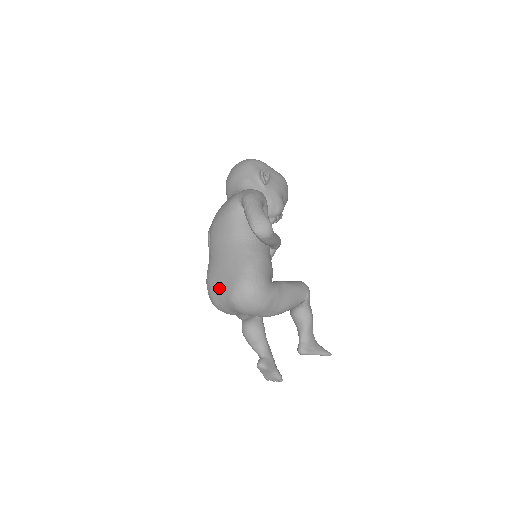
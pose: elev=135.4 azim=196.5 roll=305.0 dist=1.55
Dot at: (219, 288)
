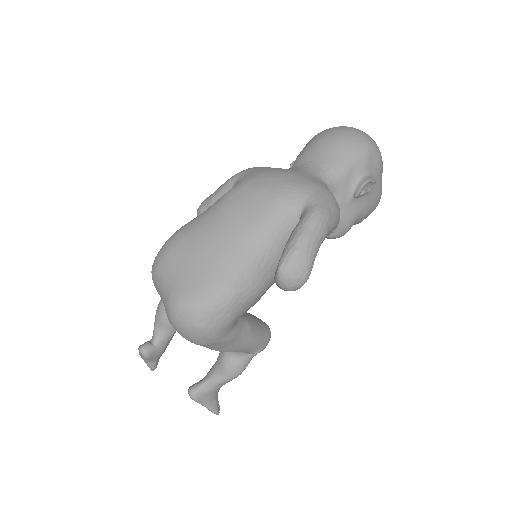
Dot at: (173, 271)
